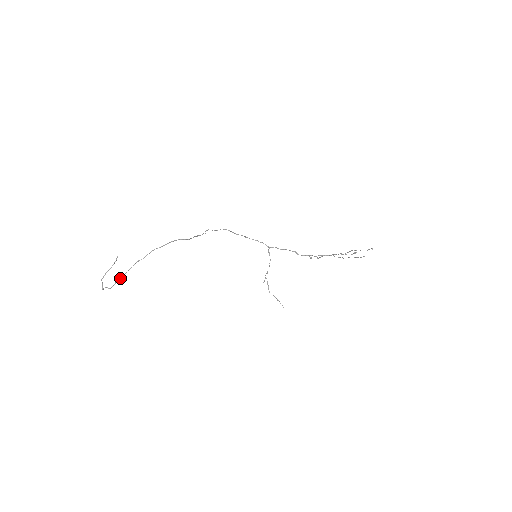
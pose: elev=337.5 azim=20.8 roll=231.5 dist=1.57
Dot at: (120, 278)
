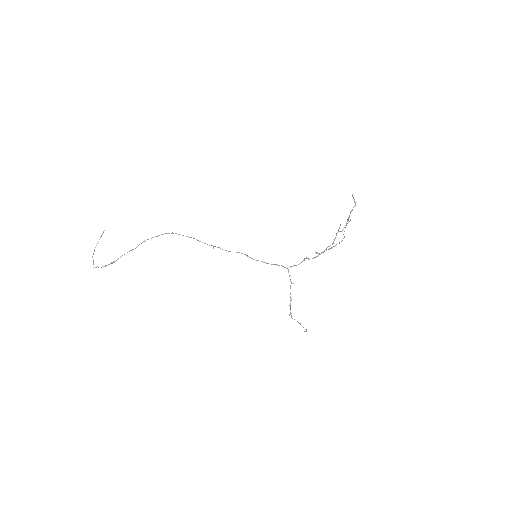
Dot at: (112, 262)
